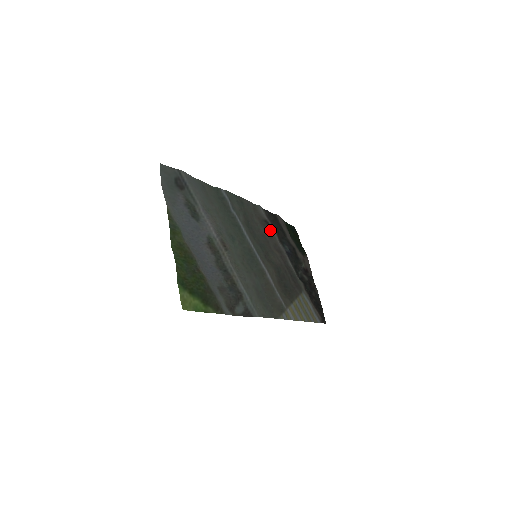
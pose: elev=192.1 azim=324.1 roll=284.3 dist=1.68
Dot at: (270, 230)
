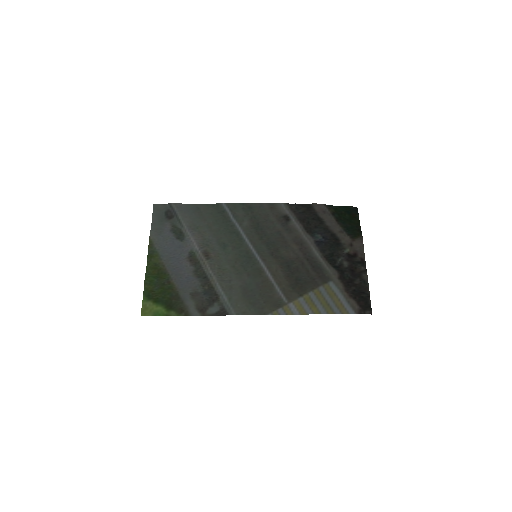
Dot at: (290, 224)
